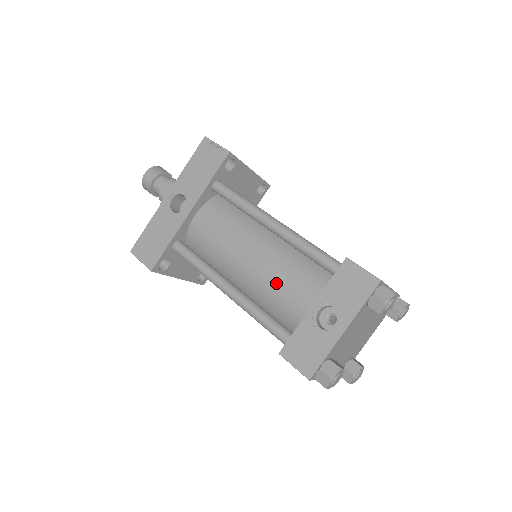
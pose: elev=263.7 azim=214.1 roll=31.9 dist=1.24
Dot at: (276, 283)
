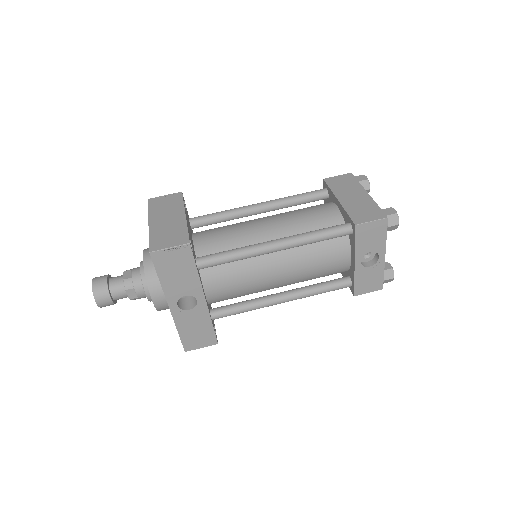
Dot at: (313, 270)
